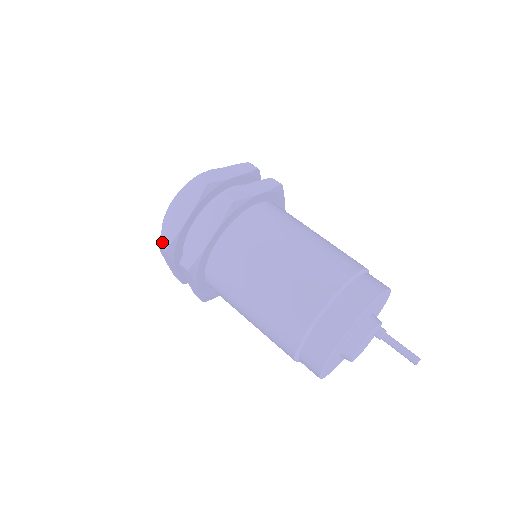
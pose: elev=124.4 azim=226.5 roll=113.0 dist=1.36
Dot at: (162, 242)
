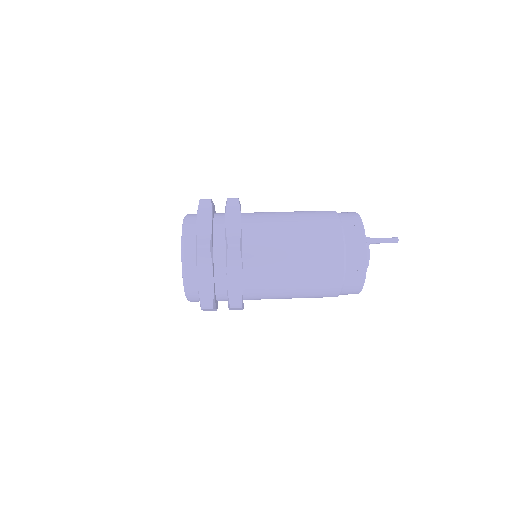
Dot at: (205, 305)
